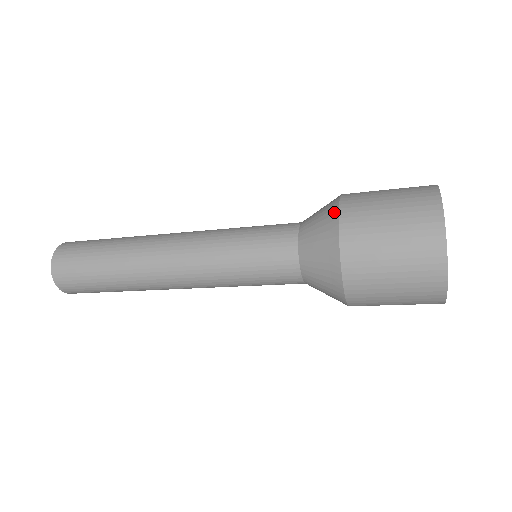
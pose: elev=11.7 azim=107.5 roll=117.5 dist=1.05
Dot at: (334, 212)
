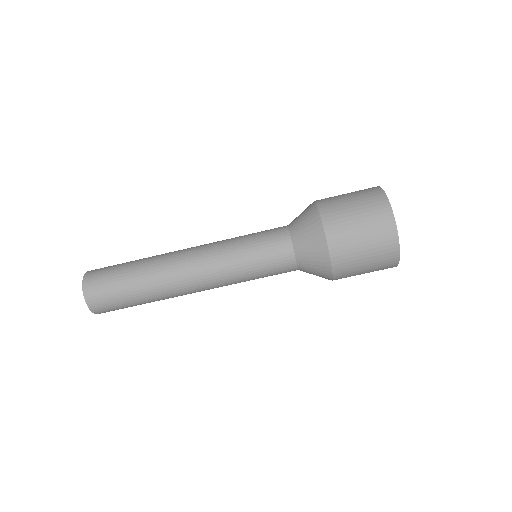
Dot at: occluded
